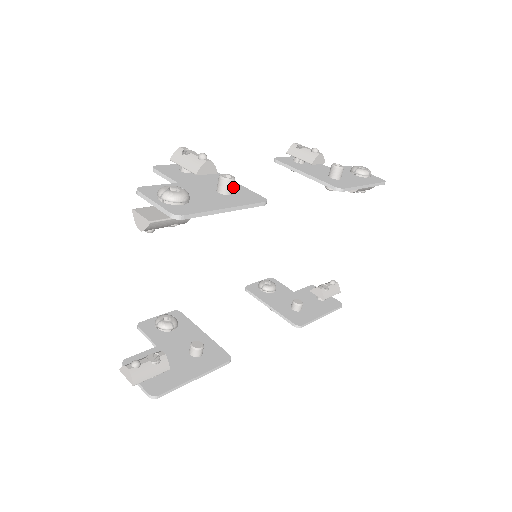
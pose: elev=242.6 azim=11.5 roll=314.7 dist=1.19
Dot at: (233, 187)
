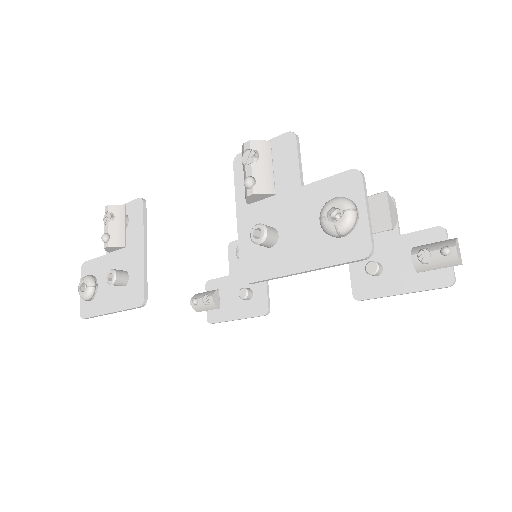
Dot at: (120, 284)
